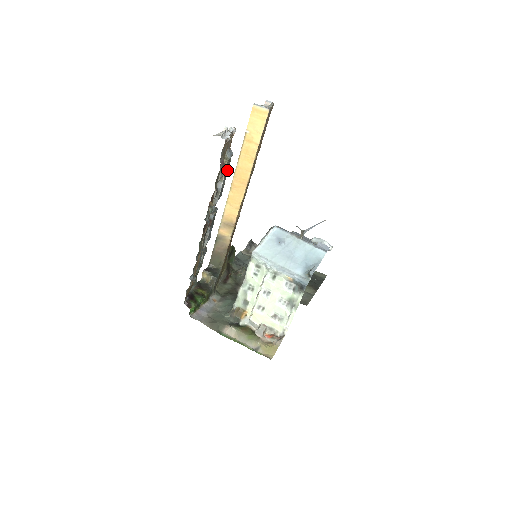
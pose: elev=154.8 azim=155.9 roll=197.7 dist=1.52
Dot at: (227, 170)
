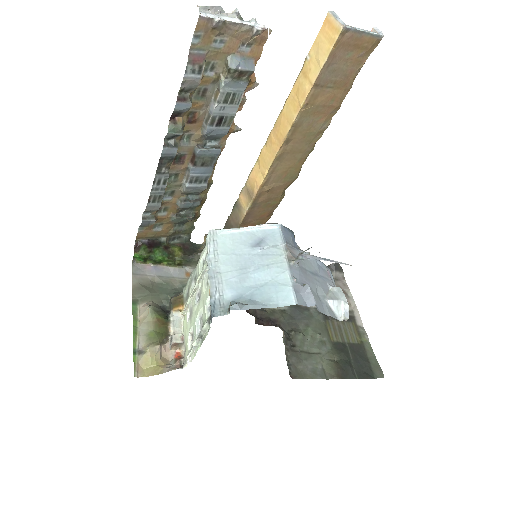
Dot at: (238, 93)
